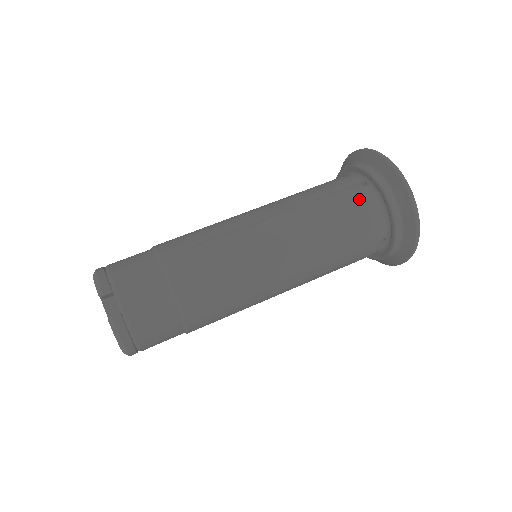
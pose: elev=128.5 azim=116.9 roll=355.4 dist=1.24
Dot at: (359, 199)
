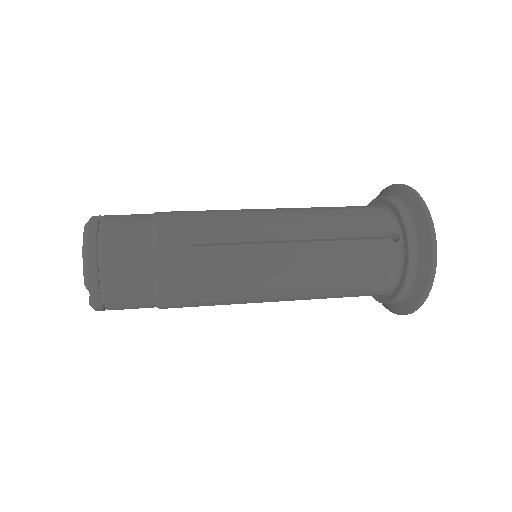
Dot at: (360, 206)
